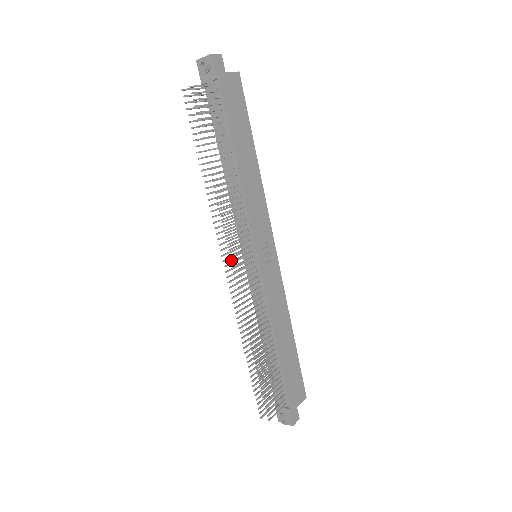
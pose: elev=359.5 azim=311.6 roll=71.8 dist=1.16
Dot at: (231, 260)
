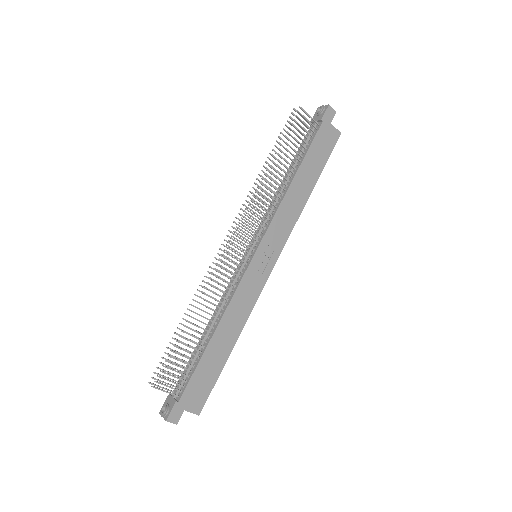
Dot at: (235, 231)
